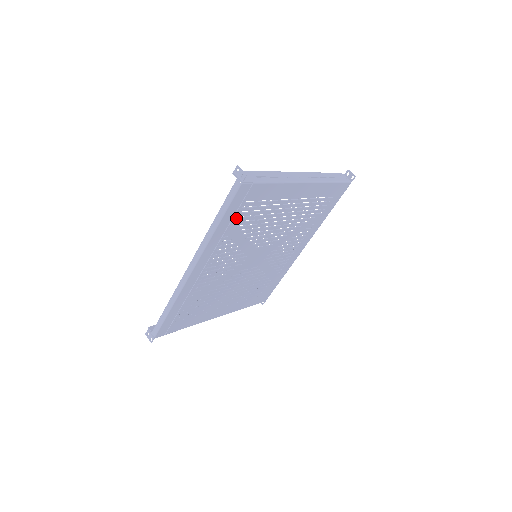
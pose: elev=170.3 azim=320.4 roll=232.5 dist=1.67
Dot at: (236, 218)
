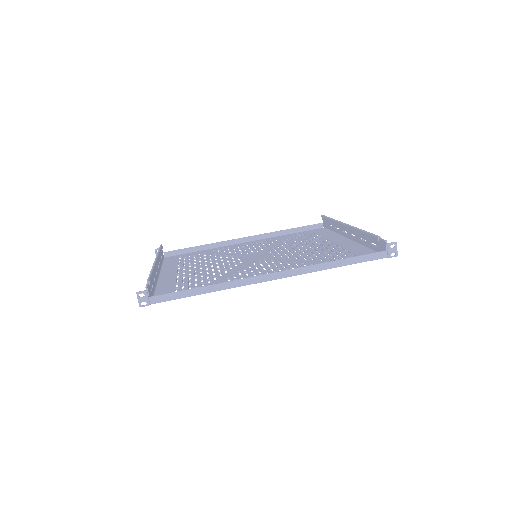
Dot at: occluded
